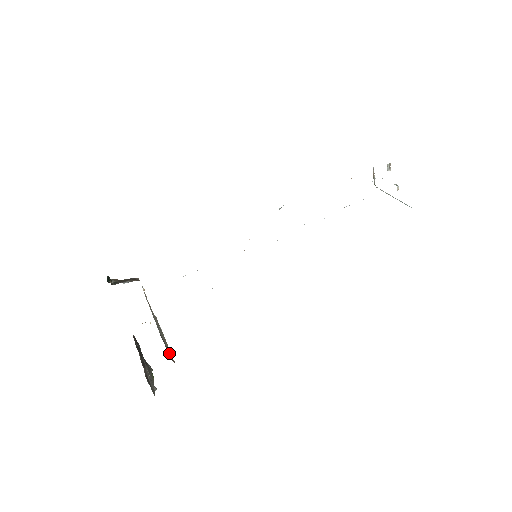
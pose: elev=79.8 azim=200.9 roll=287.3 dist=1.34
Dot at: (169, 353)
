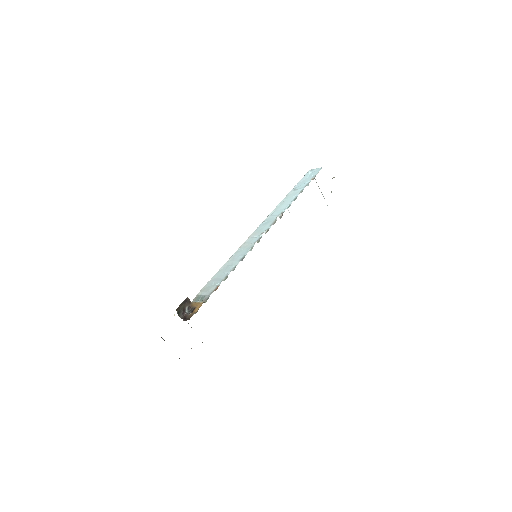
Dot at: occluded
